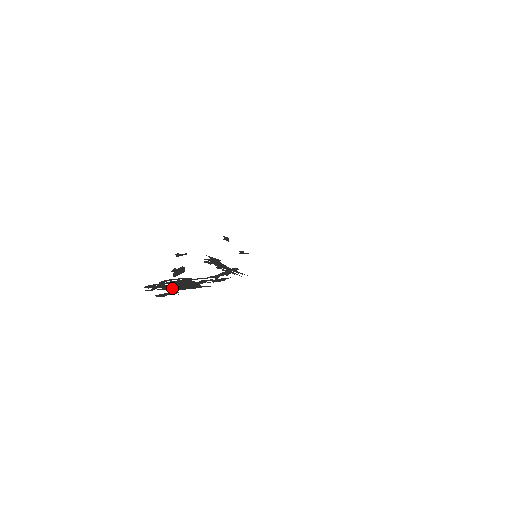
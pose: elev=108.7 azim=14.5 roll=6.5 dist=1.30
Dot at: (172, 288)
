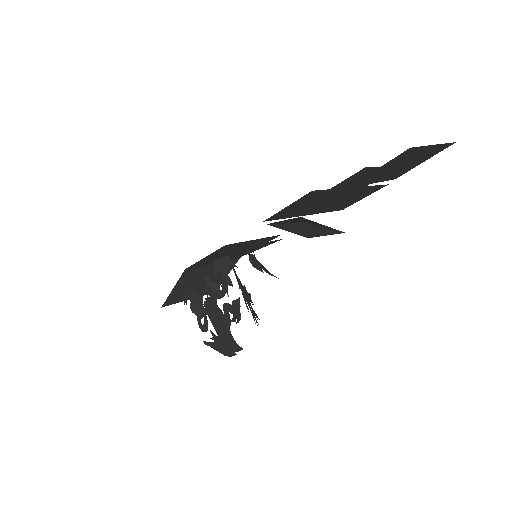
Dot at: (219, 343)
